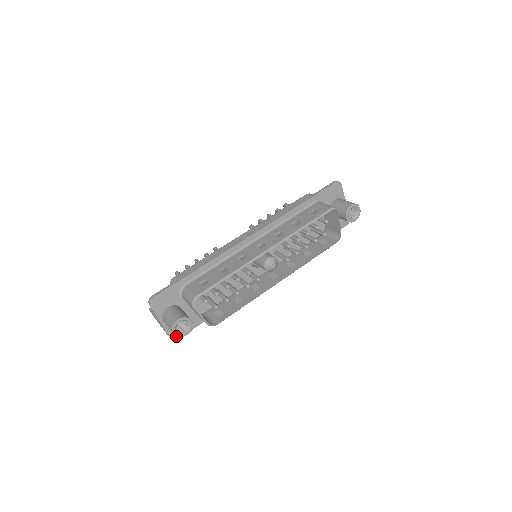
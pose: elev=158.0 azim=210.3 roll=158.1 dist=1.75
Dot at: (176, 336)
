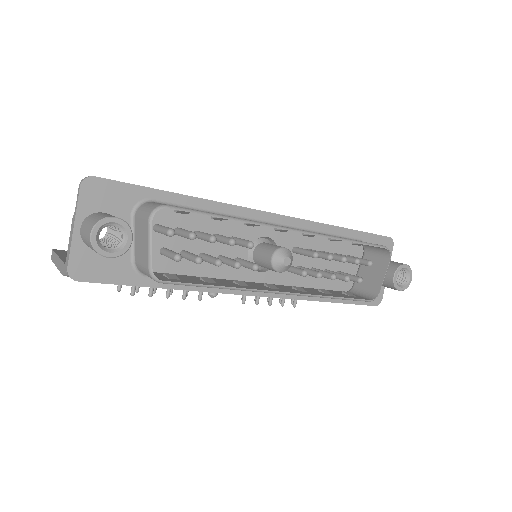
Dot at: (79, 273)
